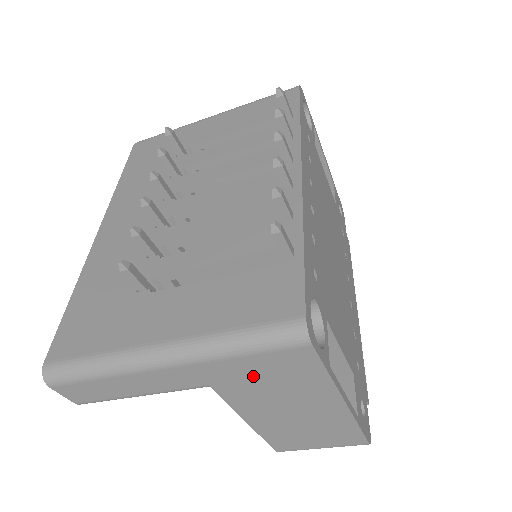
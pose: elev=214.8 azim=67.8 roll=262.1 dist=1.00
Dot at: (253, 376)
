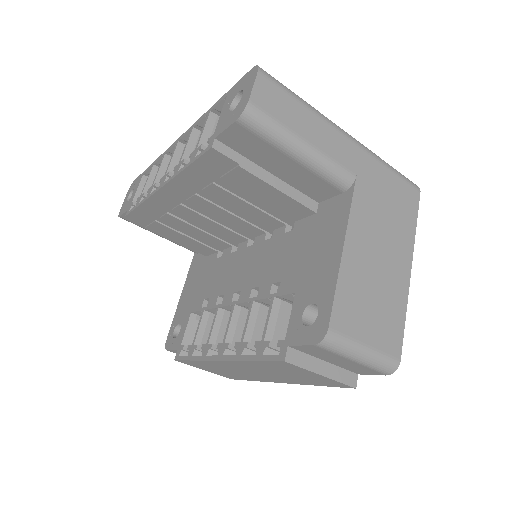
Dot at: (384, 192)
